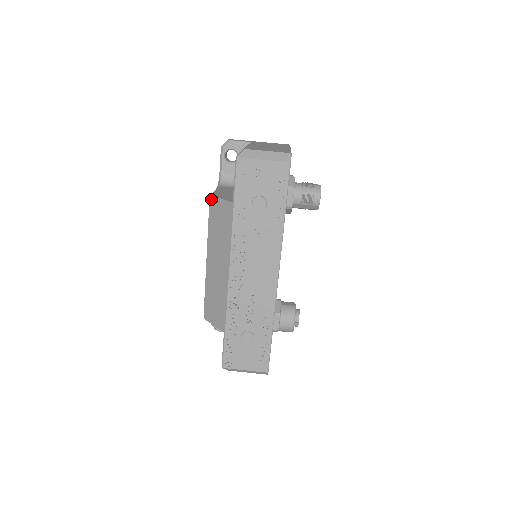
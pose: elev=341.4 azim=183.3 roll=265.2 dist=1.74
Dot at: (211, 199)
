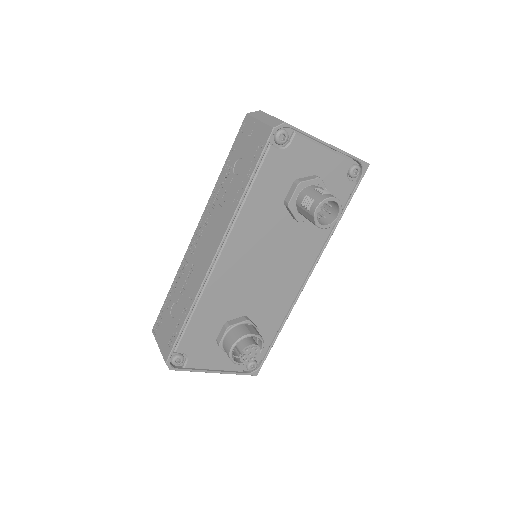
Dot at: occluded
